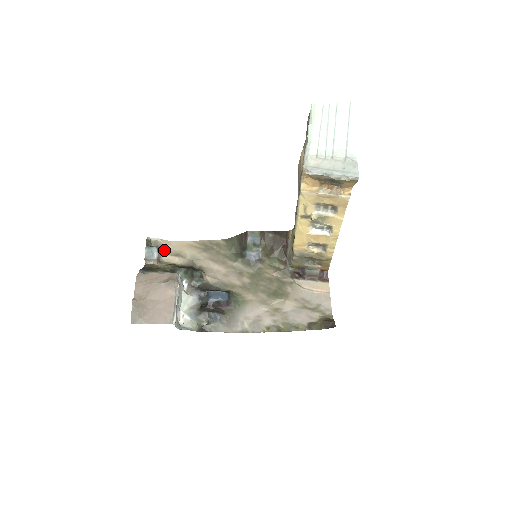
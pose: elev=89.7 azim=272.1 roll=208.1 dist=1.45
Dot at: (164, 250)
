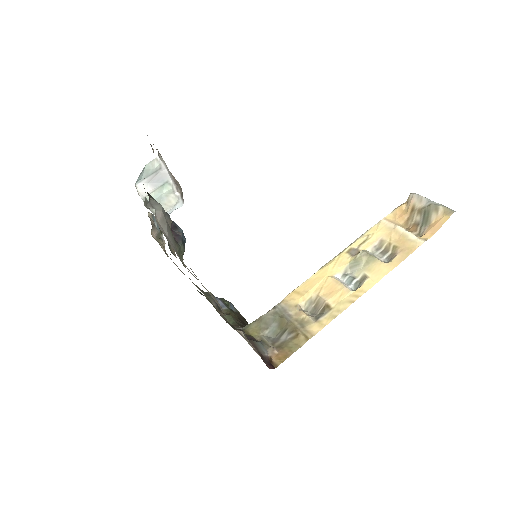
Dot at: occluded
